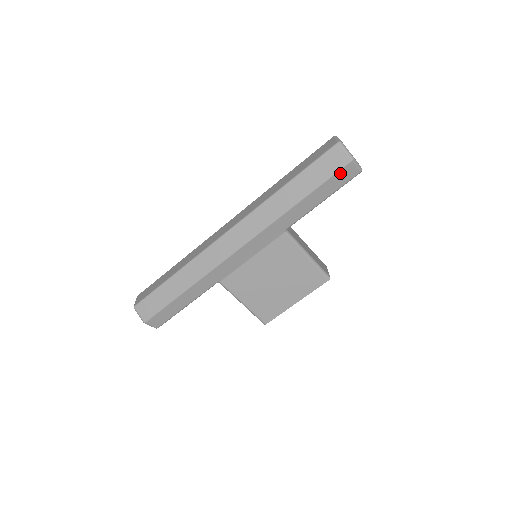
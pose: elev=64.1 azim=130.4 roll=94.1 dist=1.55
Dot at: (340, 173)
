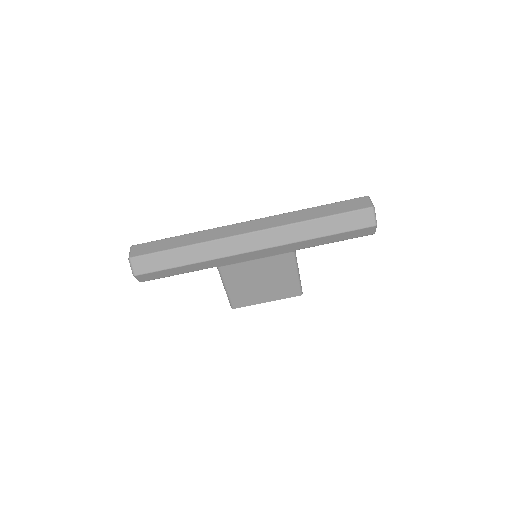
Dot at: (361, 230)
